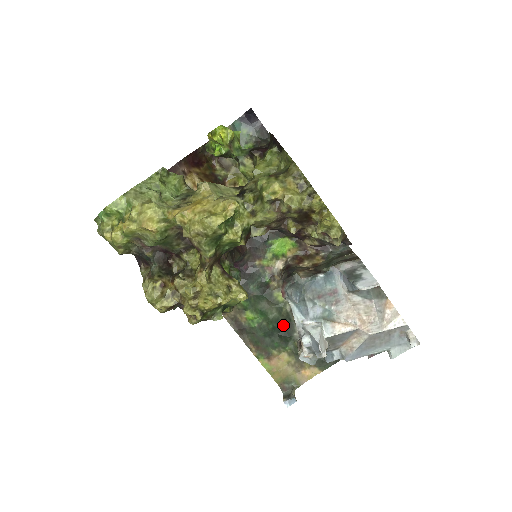
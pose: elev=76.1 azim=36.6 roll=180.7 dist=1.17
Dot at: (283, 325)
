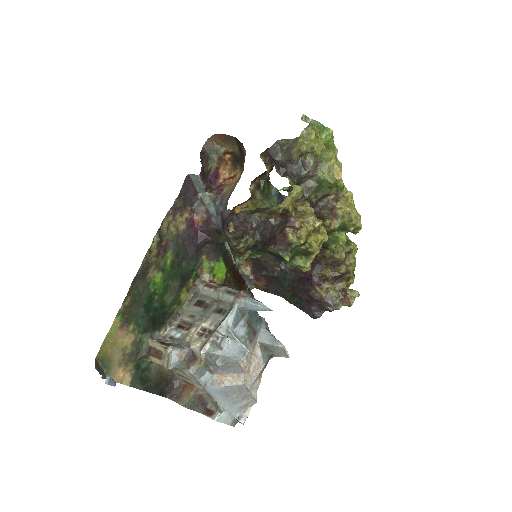
Dot at: (161, 315)
